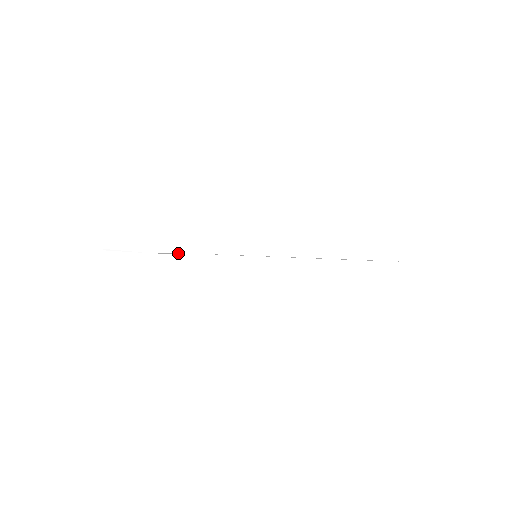
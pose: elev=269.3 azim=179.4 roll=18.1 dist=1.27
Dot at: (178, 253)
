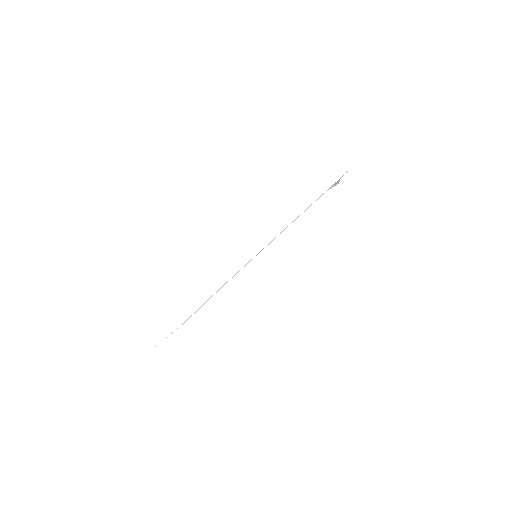
Dot at: (203, 304)
